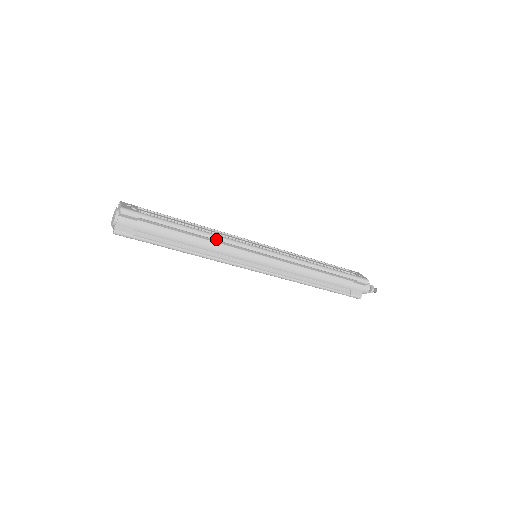
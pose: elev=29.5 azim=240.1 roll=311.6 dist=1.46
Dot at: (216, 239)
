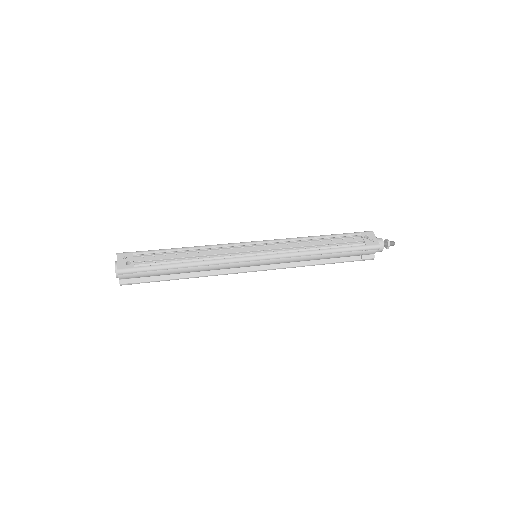
Dot at: (210, 265)
